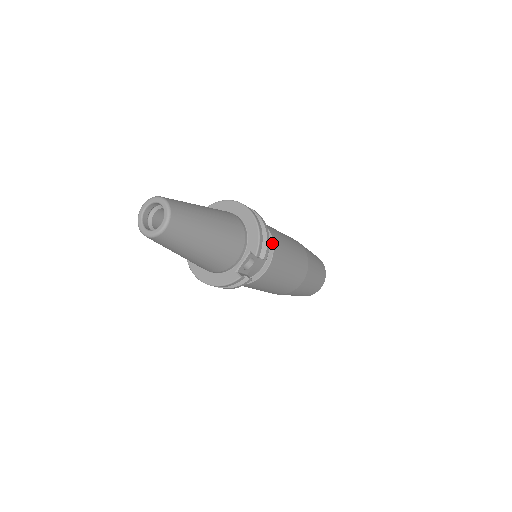
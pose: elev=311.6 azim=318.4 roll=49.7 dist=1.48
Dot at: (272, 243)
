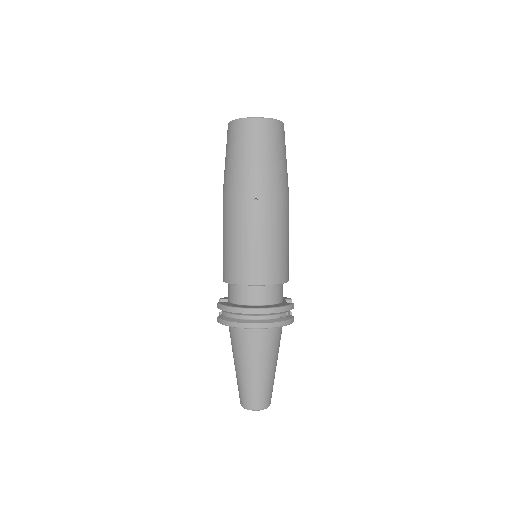
Dot at: occluded
